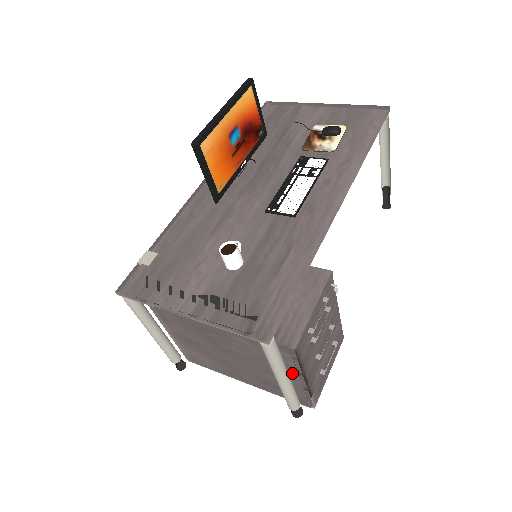
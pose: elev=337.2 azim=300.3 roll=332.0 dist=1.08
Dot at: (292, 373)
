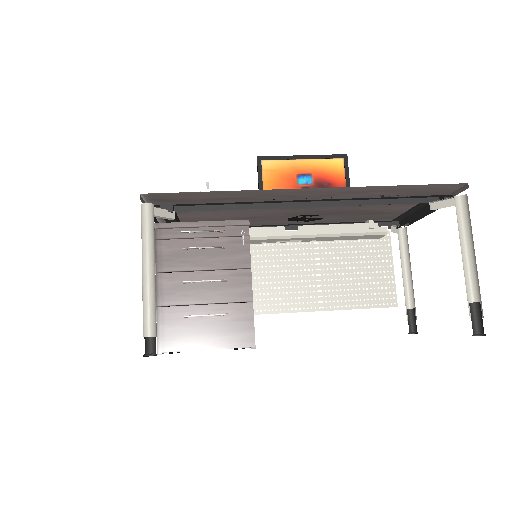
Dot at: occluded
